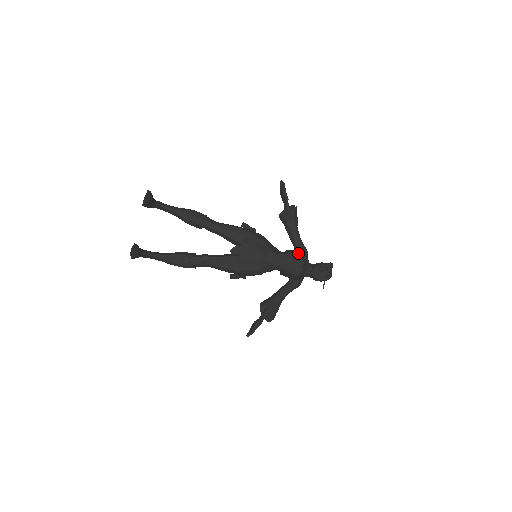
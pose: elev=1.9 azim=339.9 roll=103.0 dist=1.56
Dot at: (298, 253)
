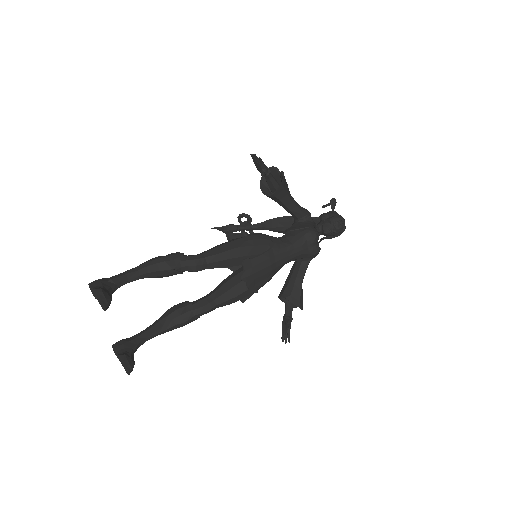
Dot at: (307, 232)
